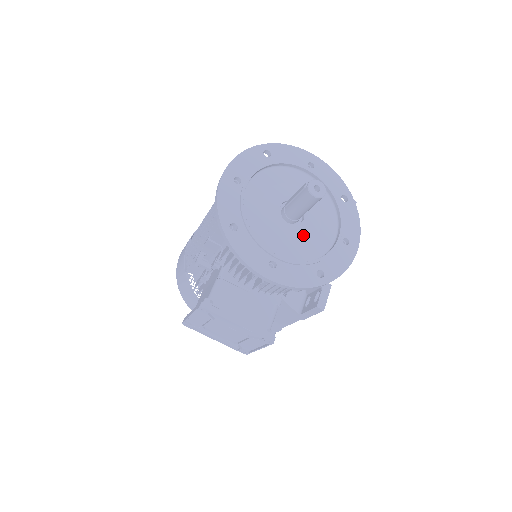
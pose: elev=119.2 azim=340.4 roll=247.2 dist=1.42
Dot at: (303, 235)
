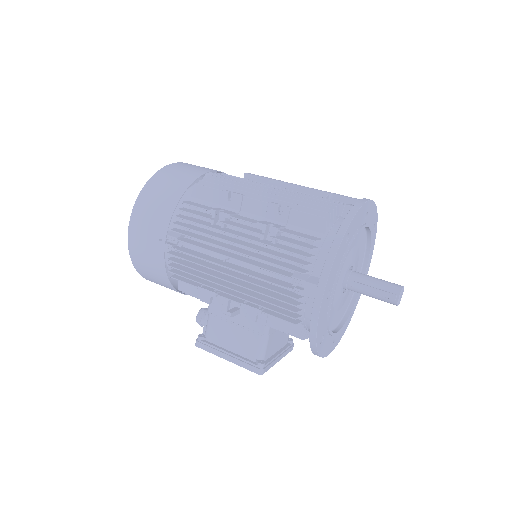
Dot at: (349, 291)
